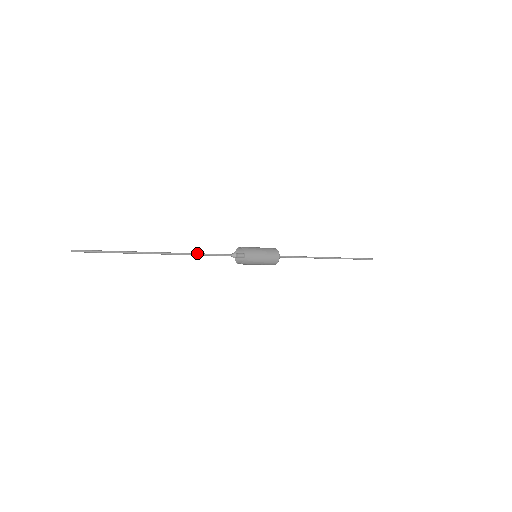
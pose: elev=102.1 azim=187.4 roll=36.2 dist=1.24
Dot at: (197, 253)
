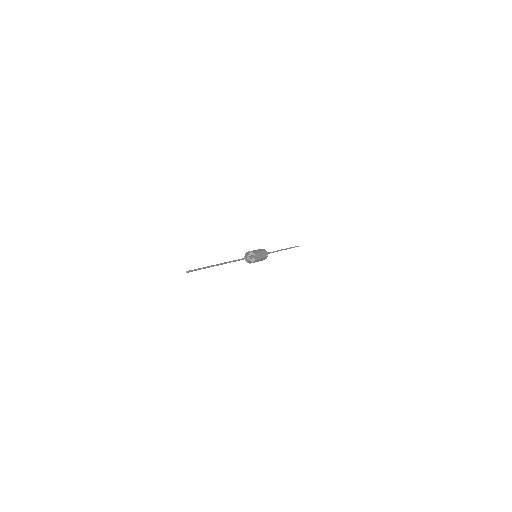
Dot at: (233, 261)
